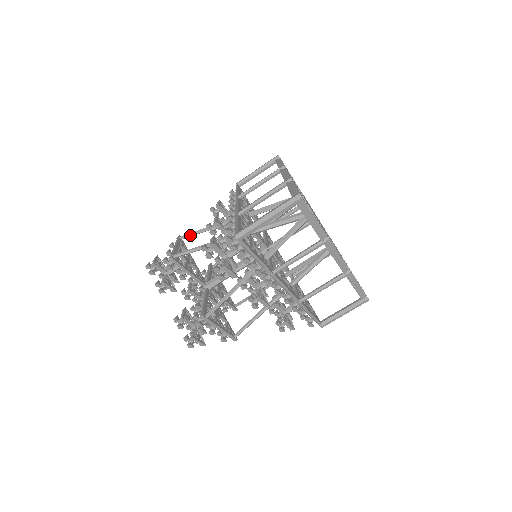
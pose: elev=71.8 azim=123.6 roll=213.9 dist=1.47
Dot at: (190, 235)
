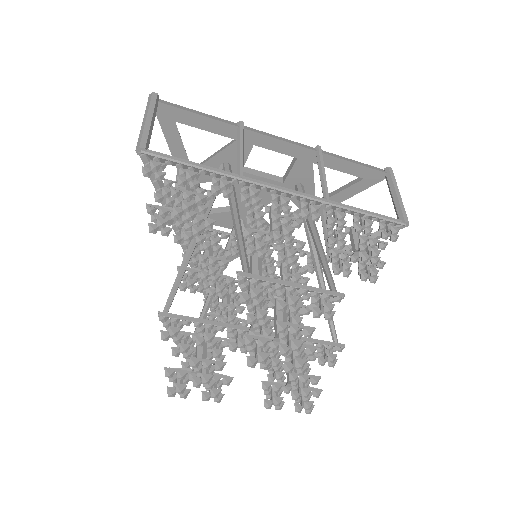
Dot at: occluded
